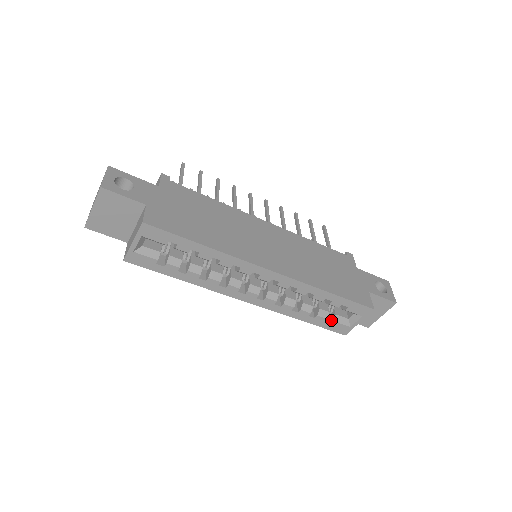
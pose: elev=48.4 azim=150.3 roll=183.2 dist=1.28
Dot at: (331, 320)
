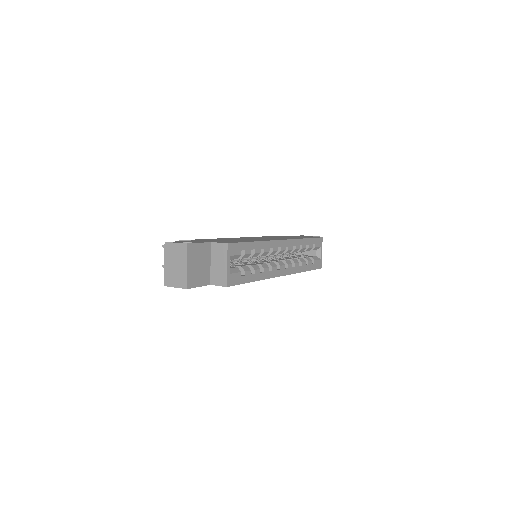
Dot at: (312, 262)
